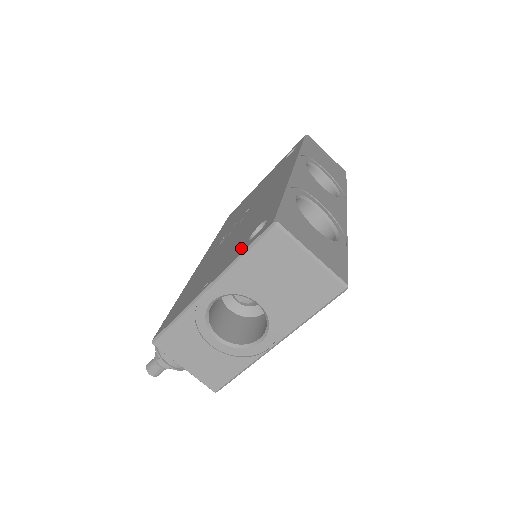
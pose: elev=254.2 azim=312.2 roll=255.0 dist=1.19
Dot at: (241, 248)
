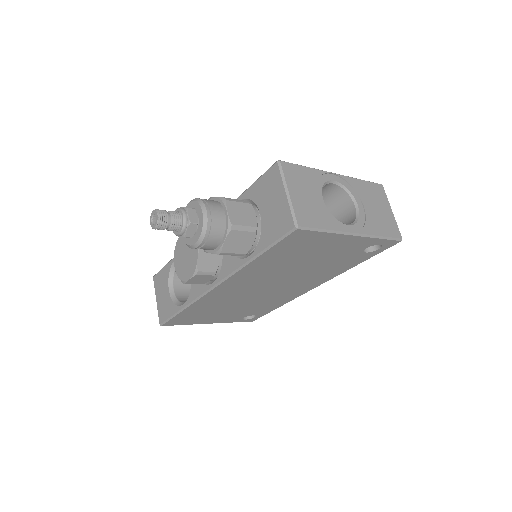
Dot at: occluded
